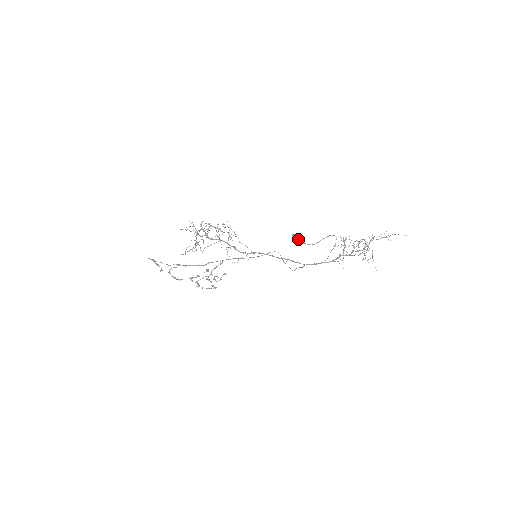
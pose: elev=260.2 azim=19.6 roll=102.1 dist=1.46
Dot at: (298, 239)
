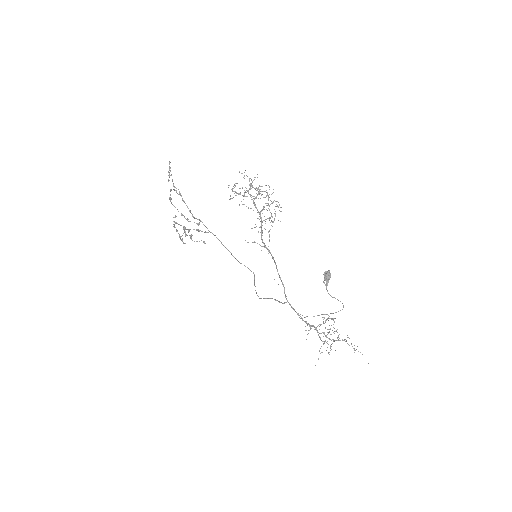
Dot at: (328, 278)
